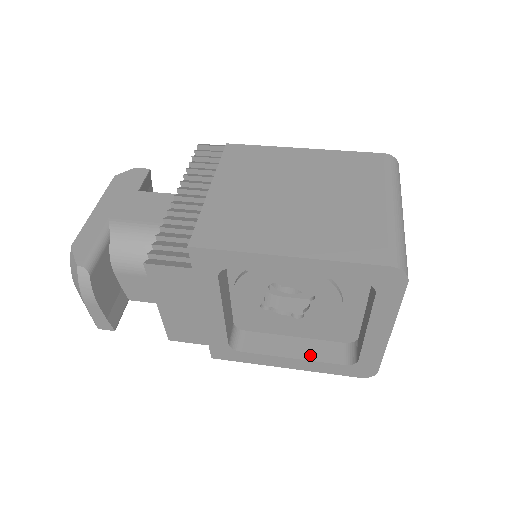
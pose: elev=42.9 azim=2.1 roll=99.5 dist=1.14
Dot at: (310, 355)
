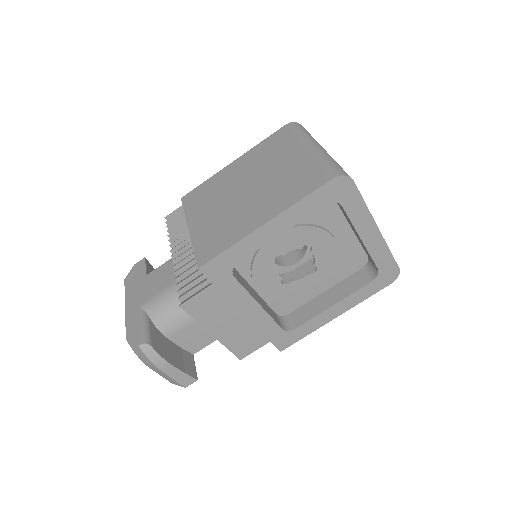
Dot at: (344, 294)
